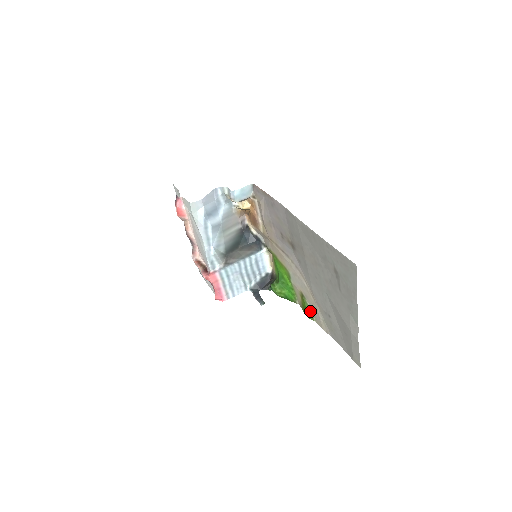
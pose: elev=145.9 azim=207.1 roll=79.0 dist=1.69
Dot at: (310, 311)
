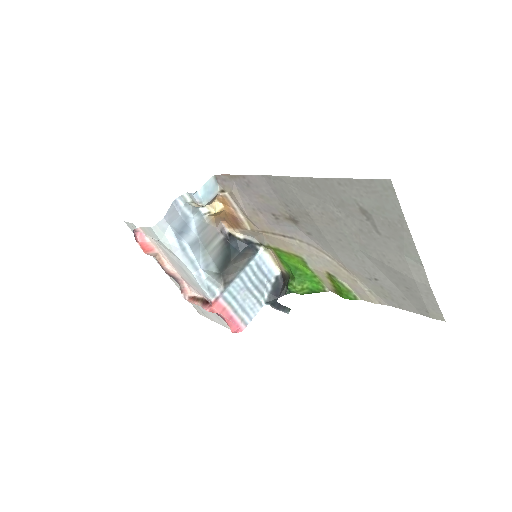
Dot at: (348, 290)
